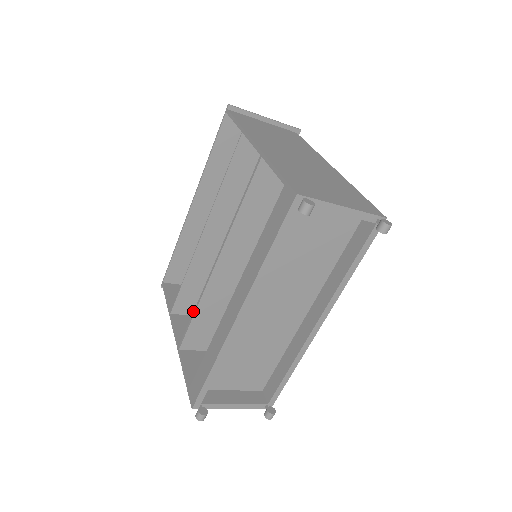
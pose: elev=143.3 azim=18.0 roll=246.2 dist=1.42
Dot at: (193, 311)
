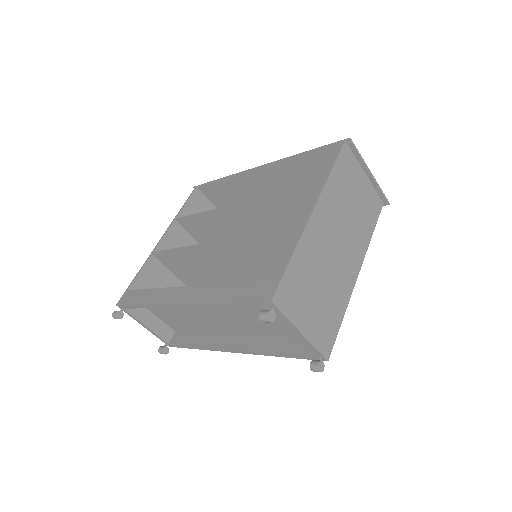
Dot at: (192, 232)
